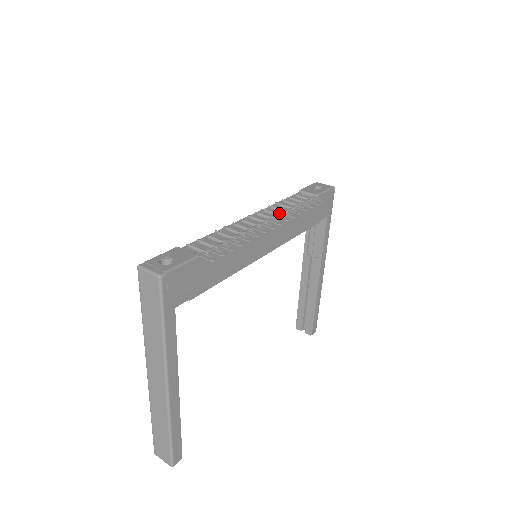
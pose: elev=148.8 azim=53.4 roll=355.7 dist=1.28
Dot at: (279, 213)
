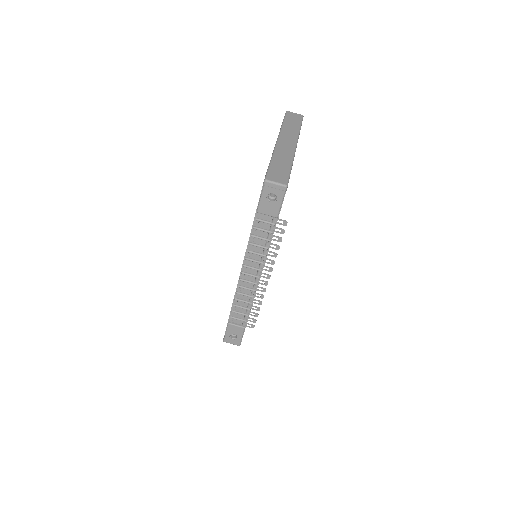
Dot at: (260, 261)
